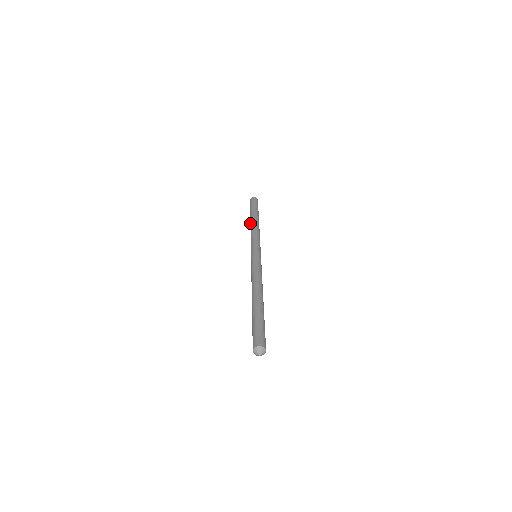
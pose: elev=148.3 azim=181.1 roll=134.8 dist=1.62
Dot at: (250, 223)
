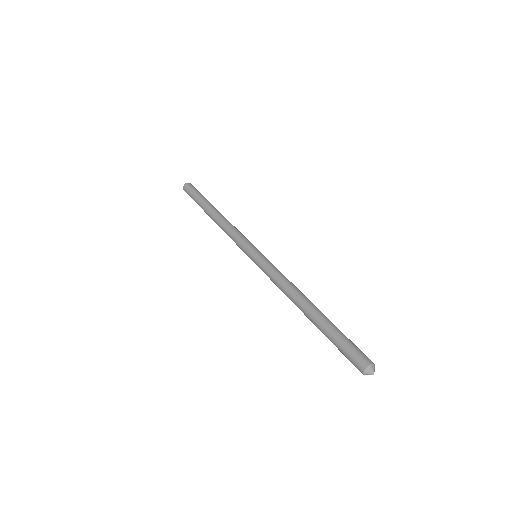
Dot at: occluded
